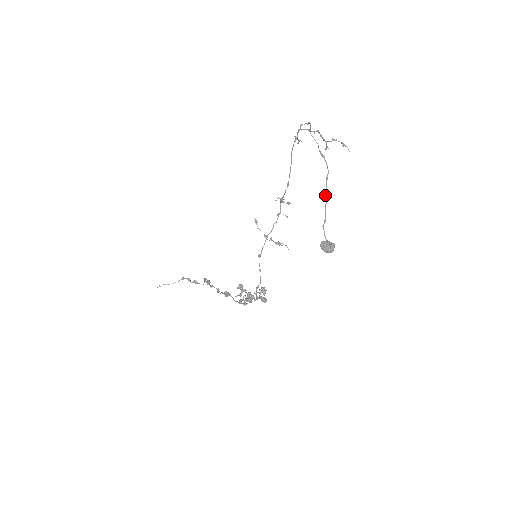
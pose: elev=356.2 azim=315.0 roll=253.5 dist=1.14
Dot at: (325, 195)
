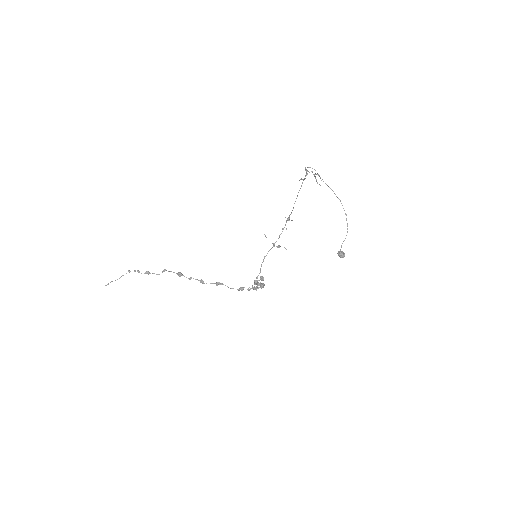
Dot at: occluded
